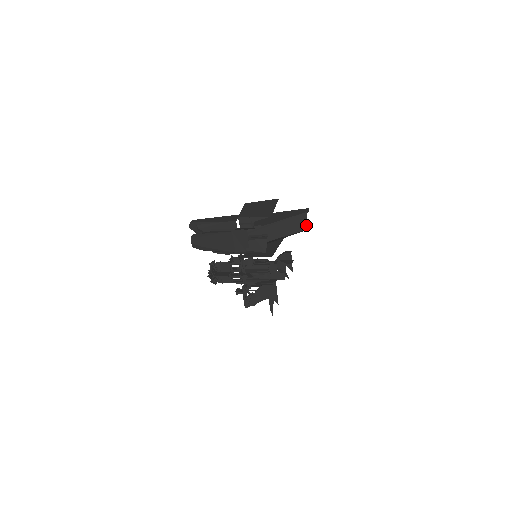
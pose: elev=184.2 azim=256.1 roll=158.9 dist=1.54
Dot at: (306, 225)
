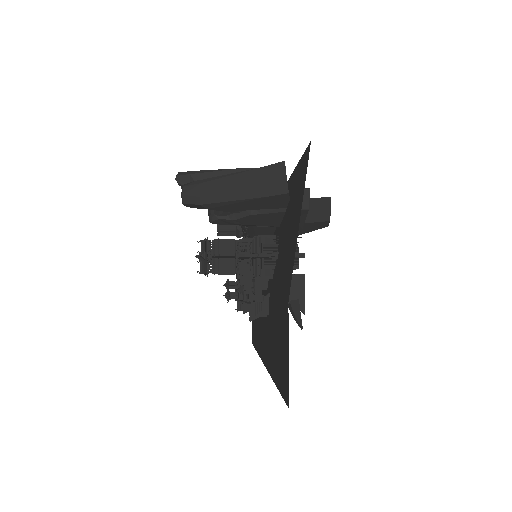
Dot at: (329, 215)
